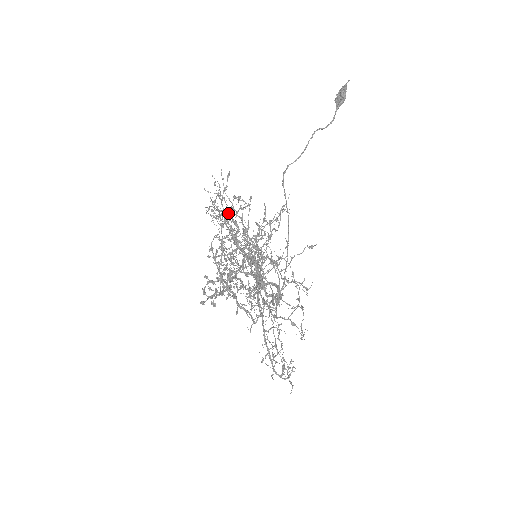
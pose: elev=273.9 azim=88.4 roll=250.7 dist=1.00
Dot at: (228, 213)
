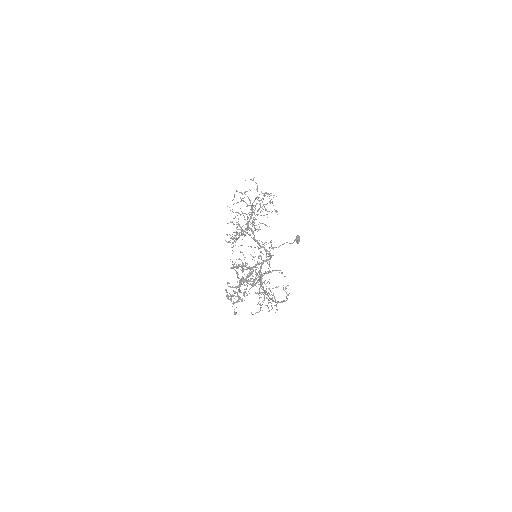
Dot at: occluded
